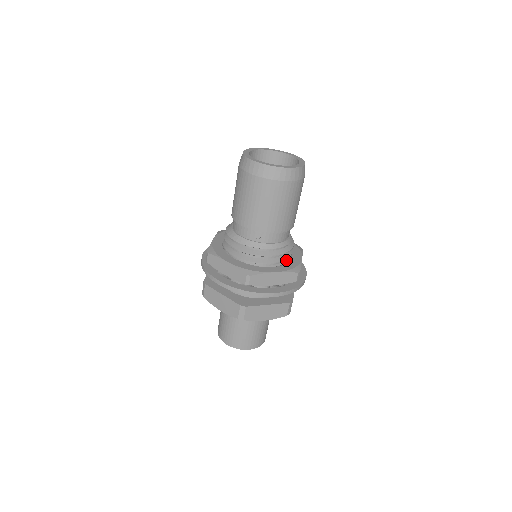
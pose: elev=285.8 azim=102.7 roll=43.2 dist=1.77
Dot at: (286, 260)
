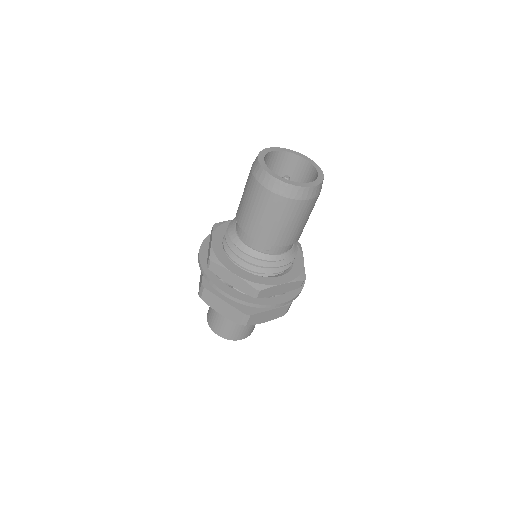
Dot at: occluded
